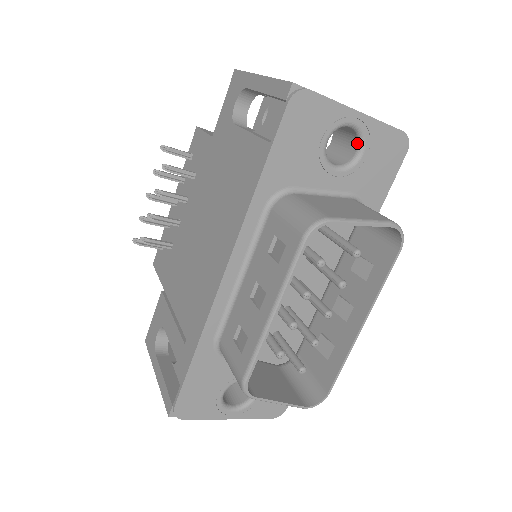
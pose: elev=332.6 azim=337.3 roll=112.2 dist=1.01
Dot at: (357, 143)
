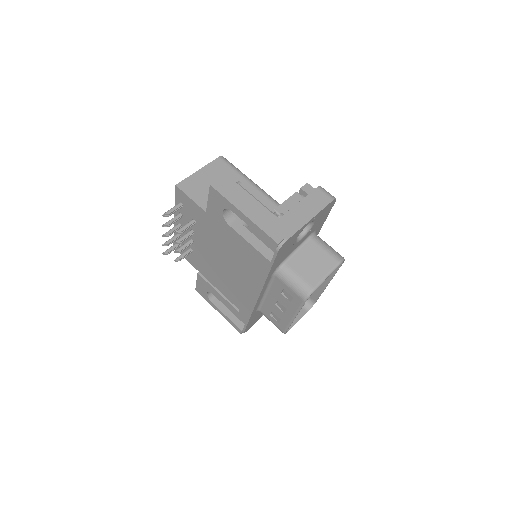
Dot at: occluded
